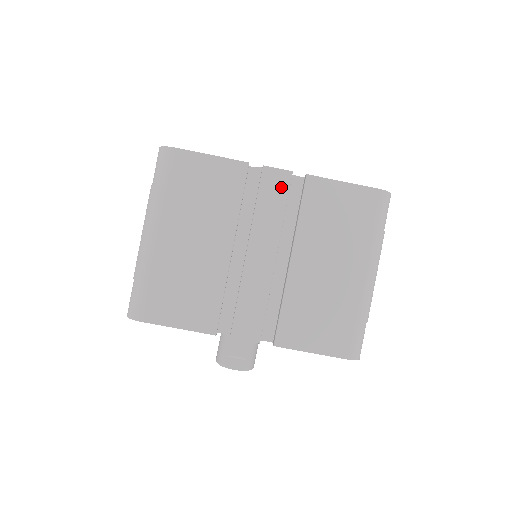
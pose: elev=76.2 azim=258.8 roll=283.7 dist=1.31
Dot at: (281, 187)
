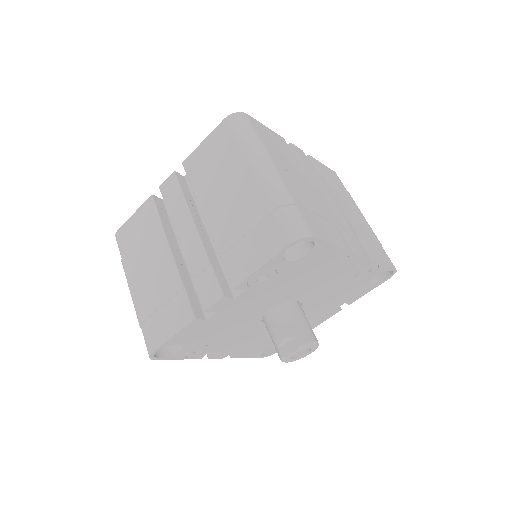
Dot at: (174, 187)
